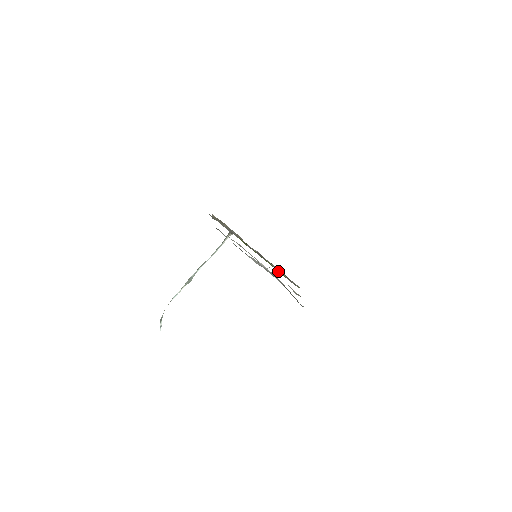
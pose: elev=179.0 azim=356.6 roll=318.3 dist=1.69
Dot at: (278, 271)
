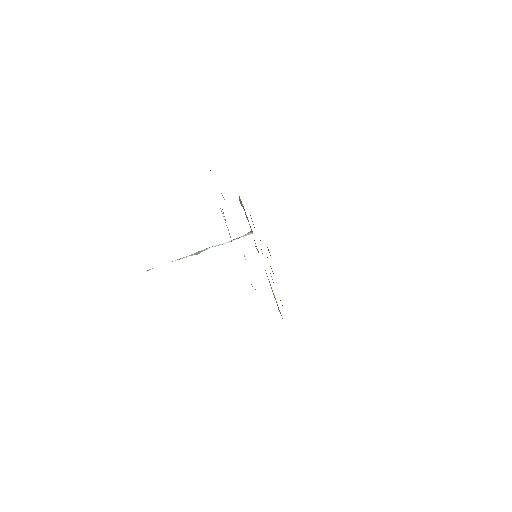
Dot at: occluded
